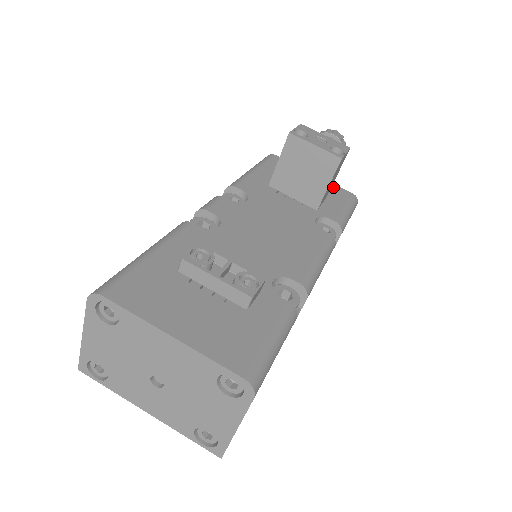
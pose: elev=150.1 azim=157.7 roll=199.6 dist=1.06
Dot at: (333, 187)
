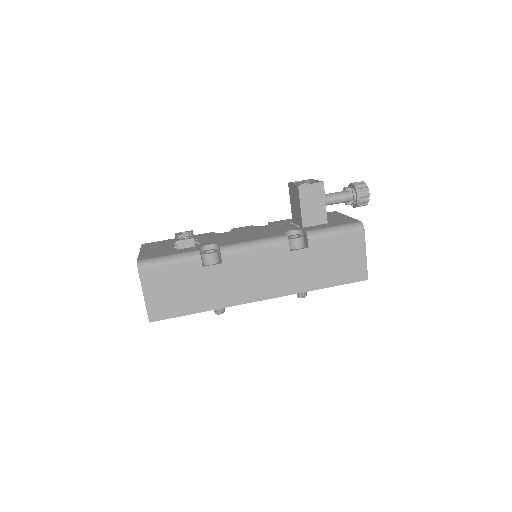
Dot at: (348, 220)
